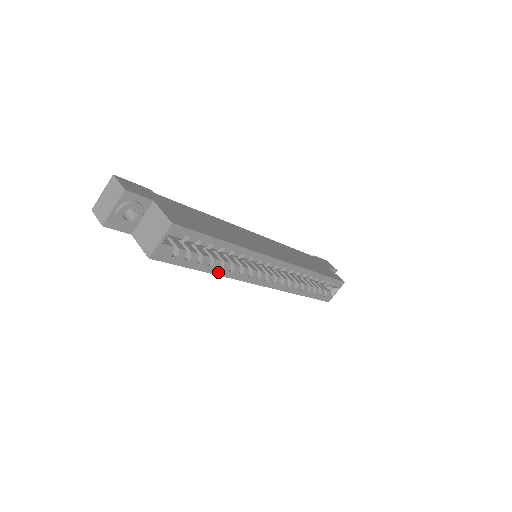
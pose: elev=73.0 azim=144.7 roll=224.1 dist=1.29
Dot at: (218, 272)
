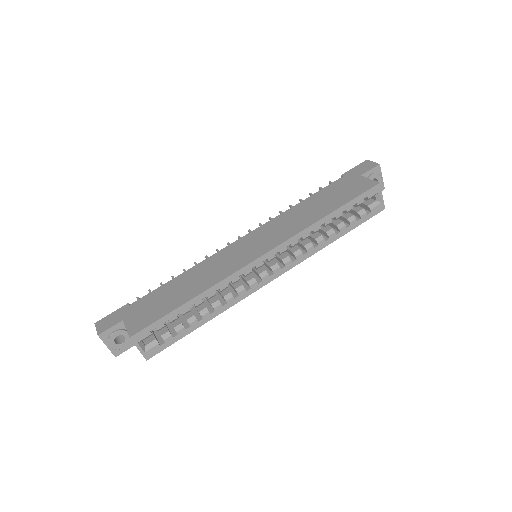
Dot at: (214, 315)
